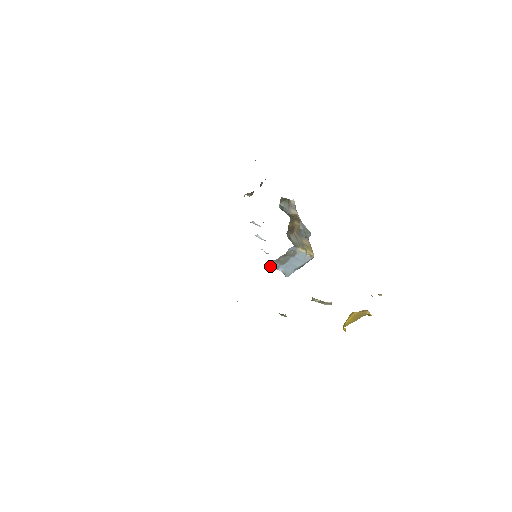
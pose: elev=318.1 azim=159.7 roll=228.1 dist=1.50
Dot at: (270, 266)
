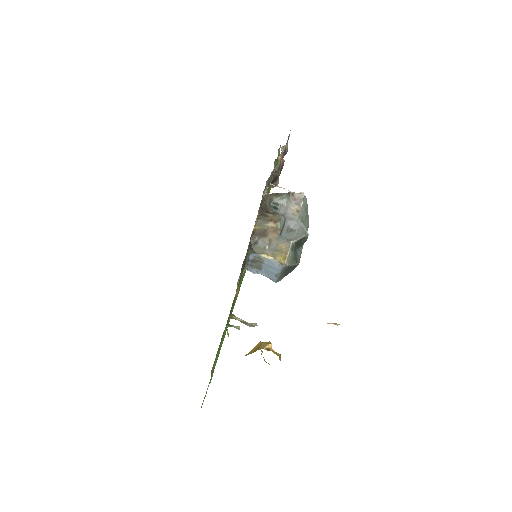
Dot at: (249, 270)
